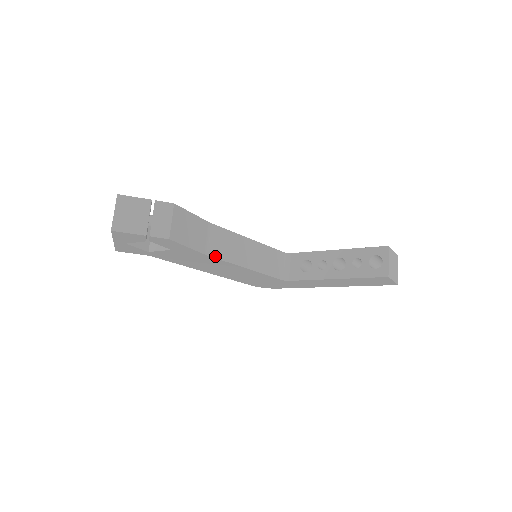
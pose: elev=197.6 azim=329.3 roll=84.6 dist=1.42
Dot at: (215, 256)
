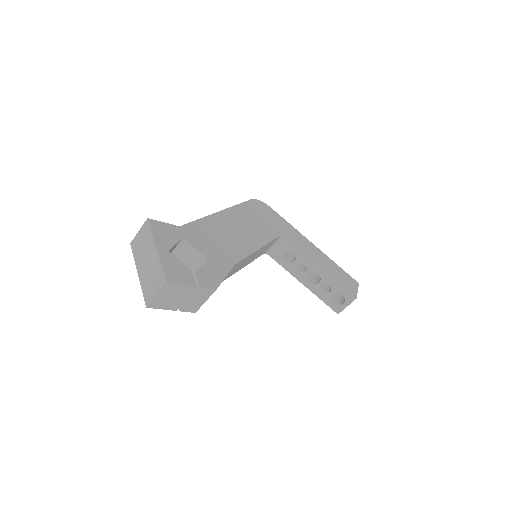
Dot at: (223, 280)
